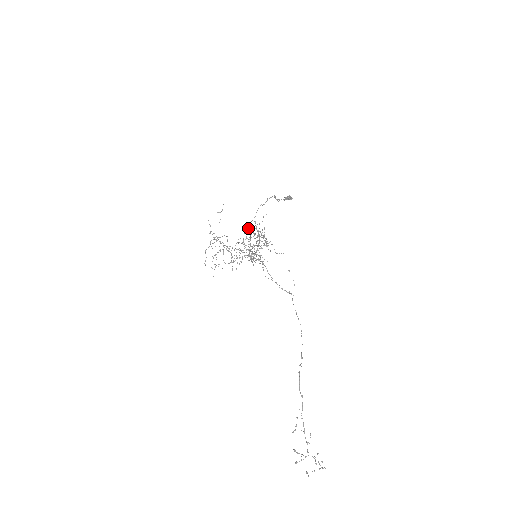
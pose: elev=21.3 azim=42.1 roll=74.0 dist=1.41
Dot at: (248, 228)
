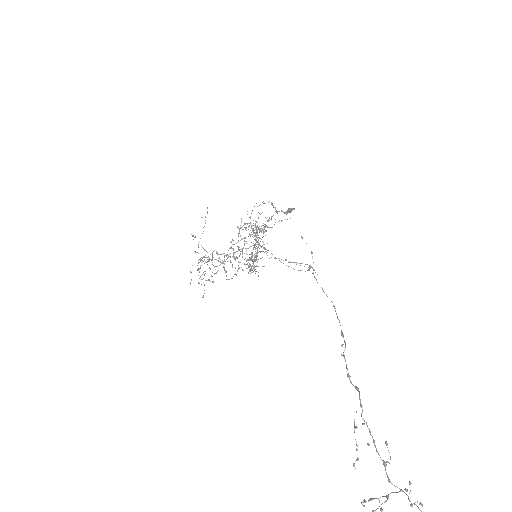
Dot at: occluded
